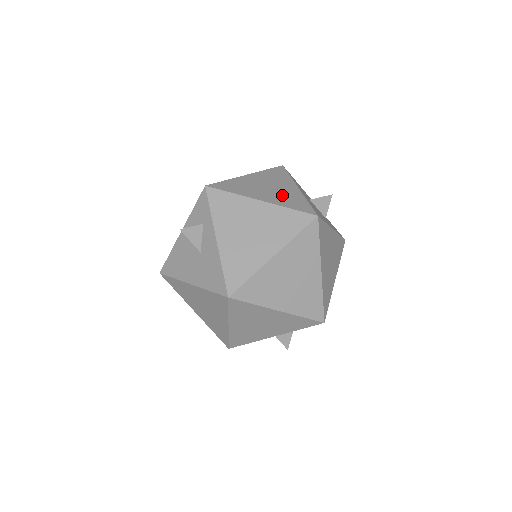
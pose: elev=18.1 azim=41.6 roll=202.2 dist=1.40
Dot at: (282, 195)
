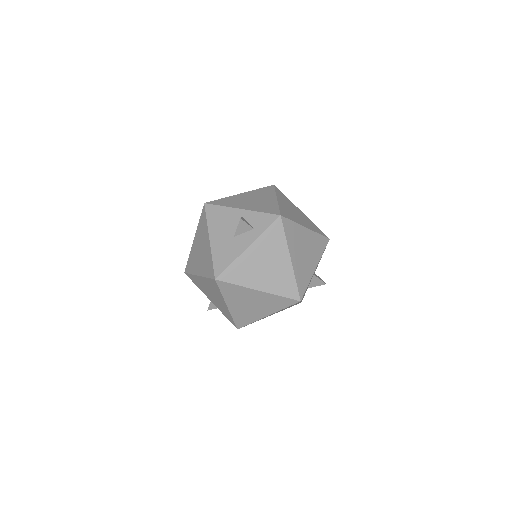
Dot at: (304, 266)
